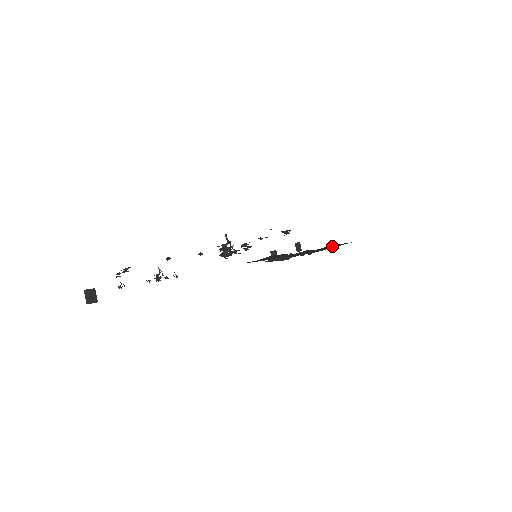
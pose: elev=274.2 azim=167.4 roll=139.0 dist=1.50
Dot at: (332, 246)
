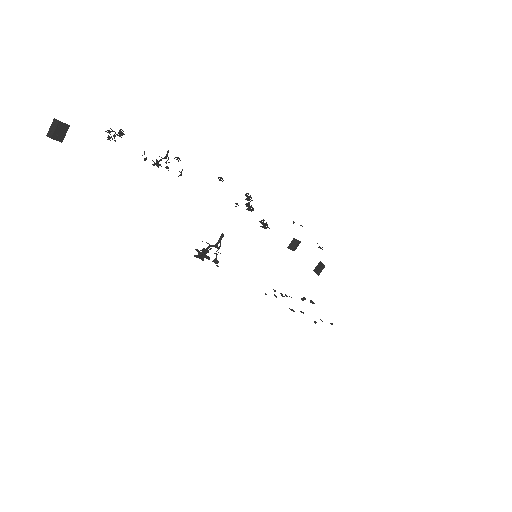
Dot at: occluded
